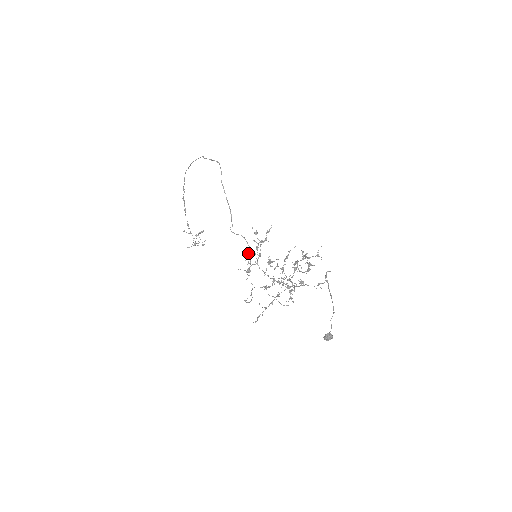
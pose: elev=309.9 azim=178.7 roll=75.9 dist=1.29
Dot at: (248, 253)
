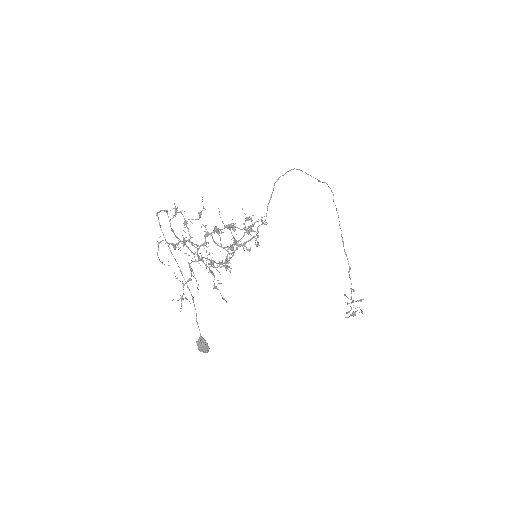
Dot at: occluded
